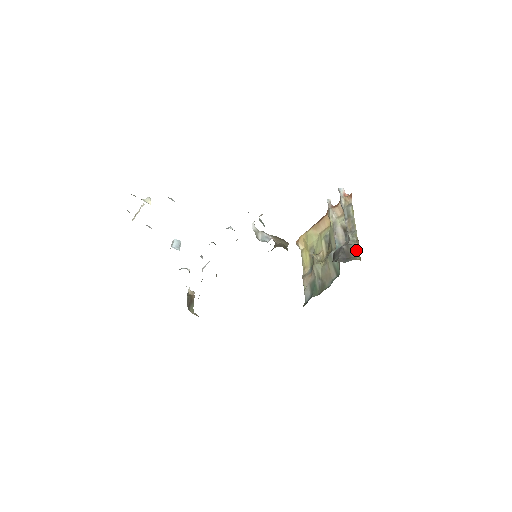
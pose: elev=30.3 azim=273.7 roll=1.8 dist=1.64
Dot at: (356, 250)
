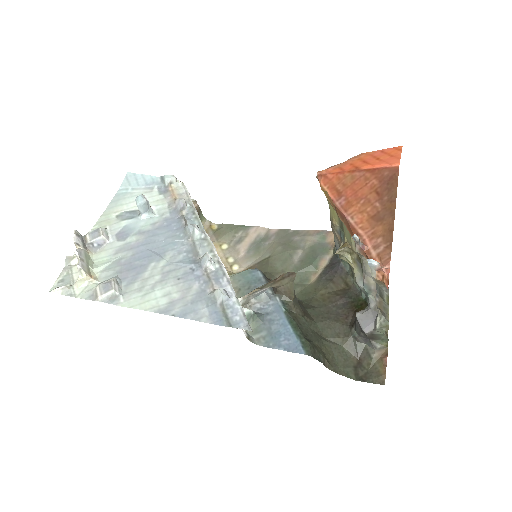
Dot at: (384, 337)
